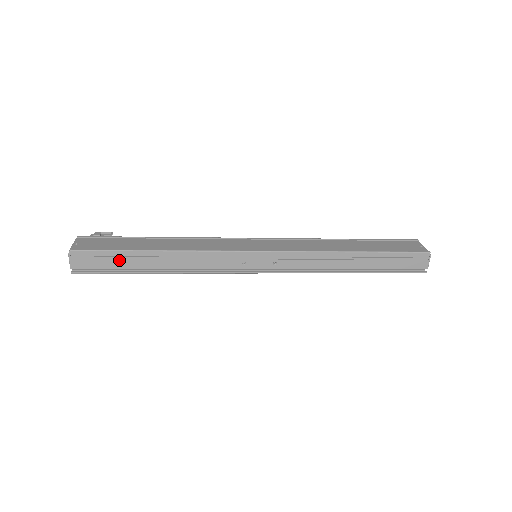
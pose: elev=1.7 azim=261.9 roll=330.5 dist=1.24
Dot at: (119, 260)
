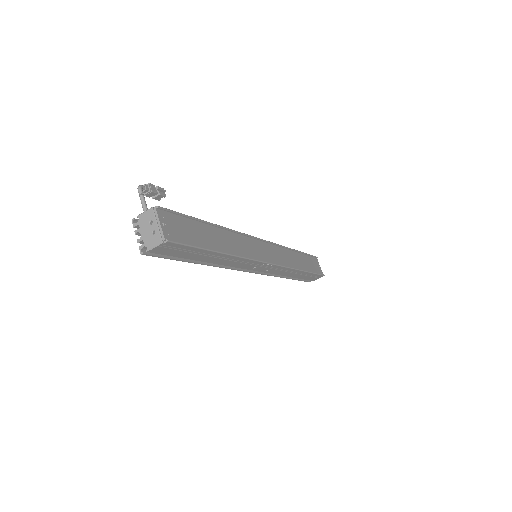
Dot at: (191, 254)
